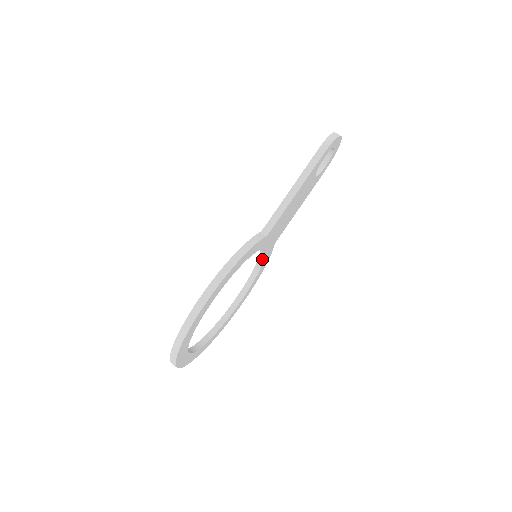
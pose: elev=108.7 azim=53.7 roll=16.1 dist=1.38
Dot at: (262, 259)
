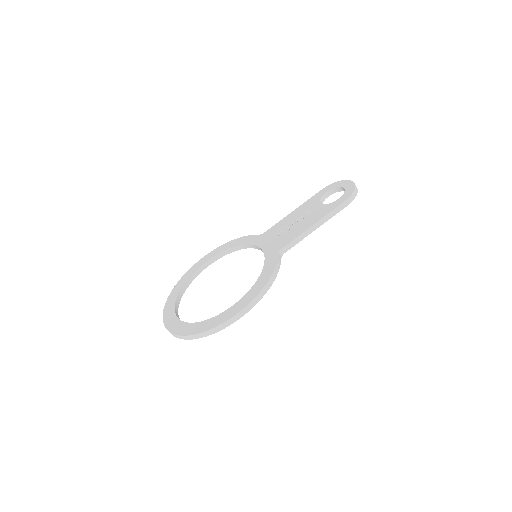
Dot at: (249, 247)
